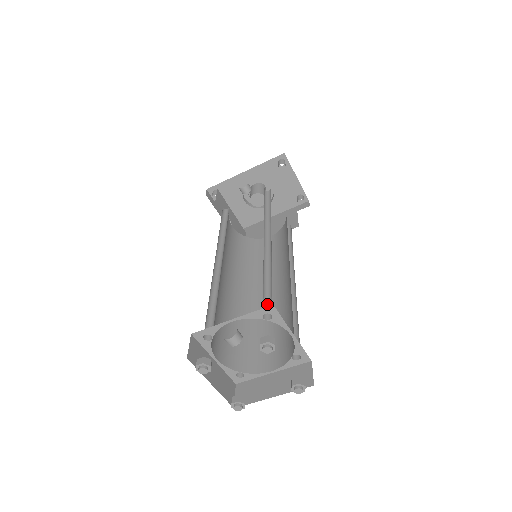
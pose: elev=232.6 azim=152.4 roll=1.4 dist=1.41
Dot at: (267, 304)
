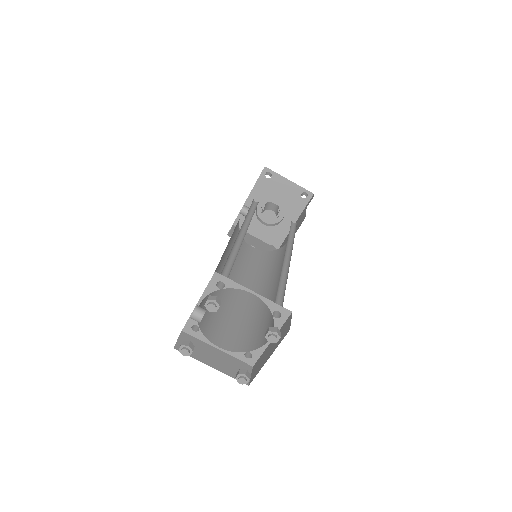
Dot at: occluded
